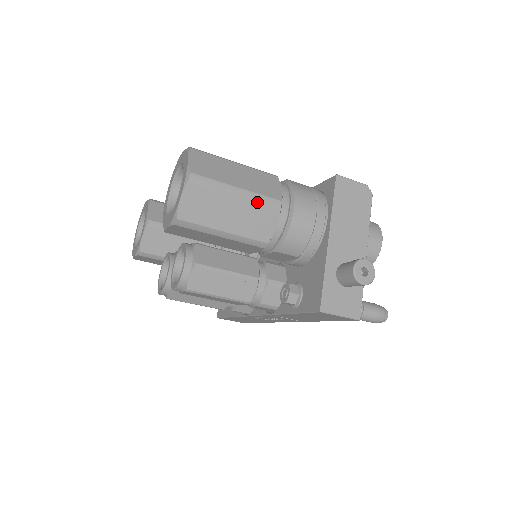
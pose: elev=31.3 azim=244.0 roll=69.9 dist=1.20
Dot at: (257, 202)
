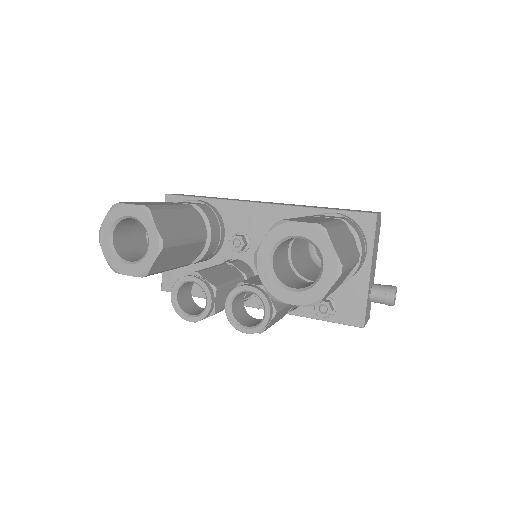
Dot at: (354, 264)
